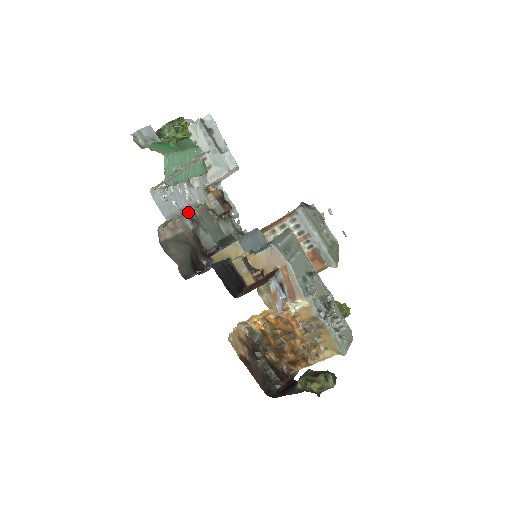
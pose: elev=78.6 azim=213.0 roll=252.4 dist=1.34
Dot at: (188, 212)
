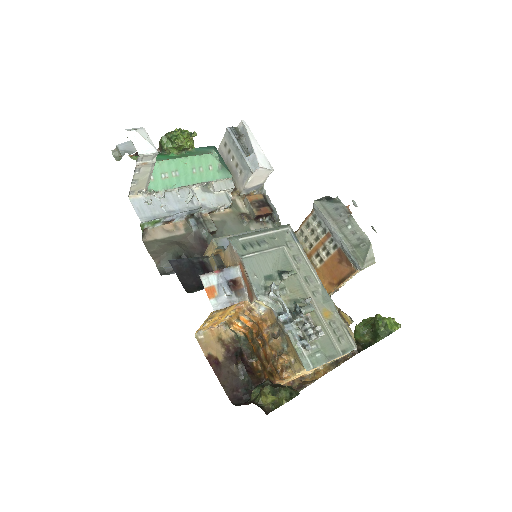
Dot at: (195, 215)
